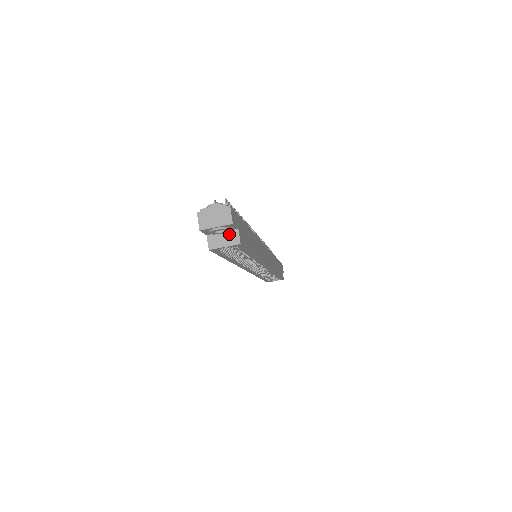
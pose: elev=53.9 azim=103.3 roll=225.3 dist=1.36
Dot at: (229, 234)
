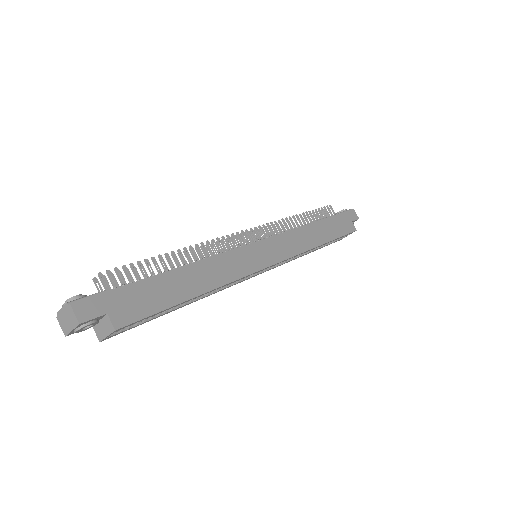
Dot at: (104, 321)
